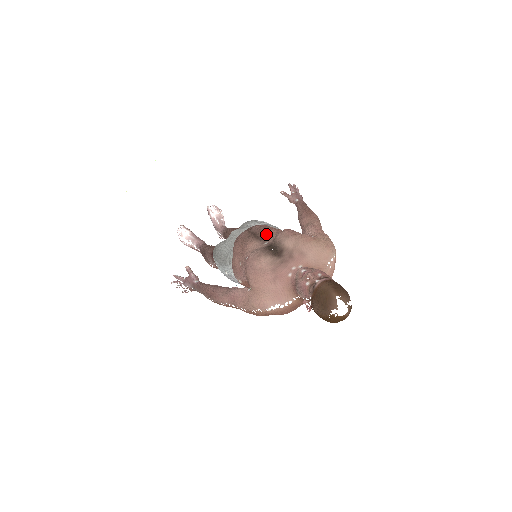
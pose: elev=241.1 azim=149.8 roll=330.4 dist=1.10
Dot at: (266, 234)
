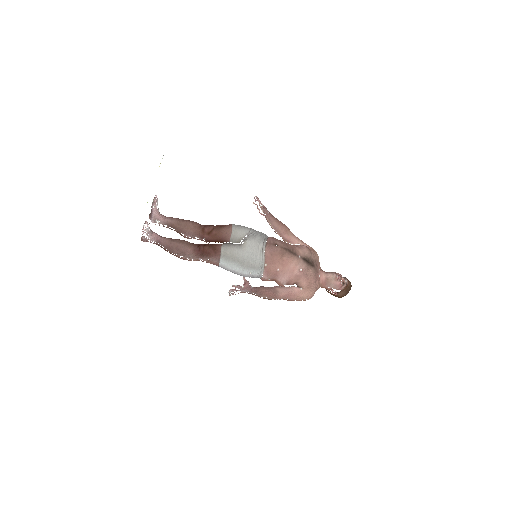
Dot at: (295, 250)
